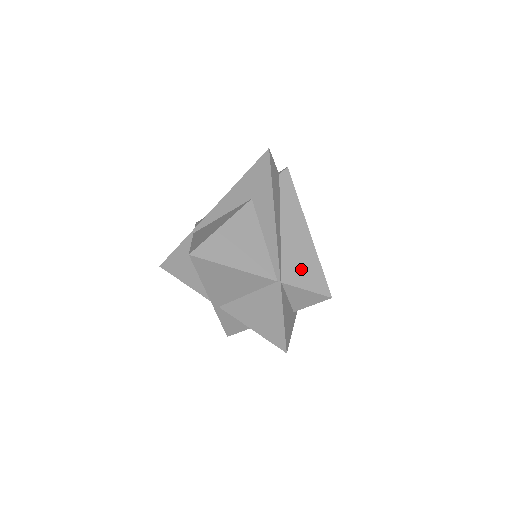
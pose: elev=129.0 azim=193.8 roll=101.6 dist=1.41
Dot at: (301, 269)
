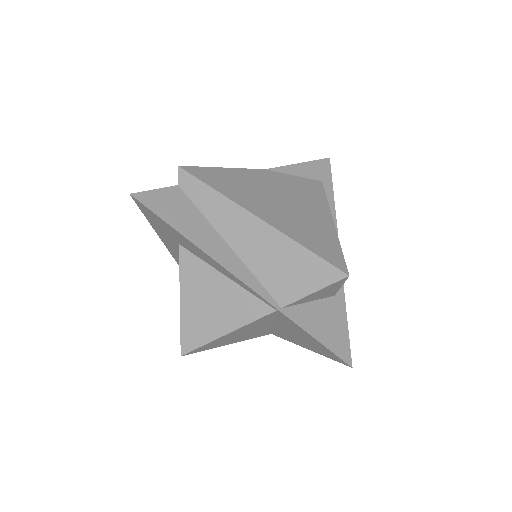
Dot at: (289, 274)
